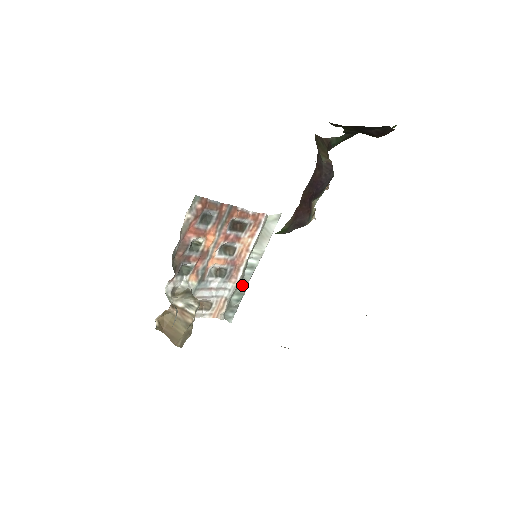
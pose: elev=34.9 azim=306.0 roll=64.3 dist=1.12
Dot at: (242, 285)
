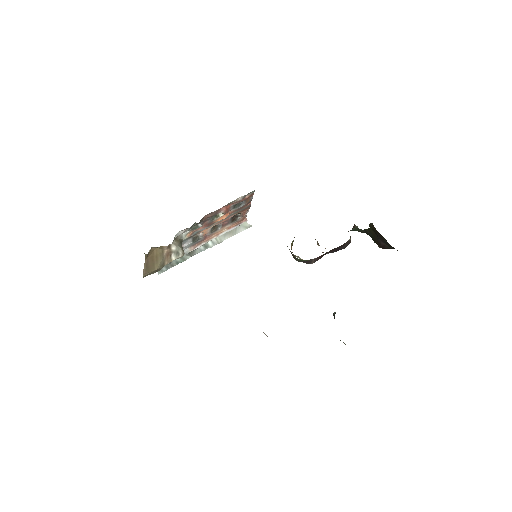
Dot at: (190, 254)
